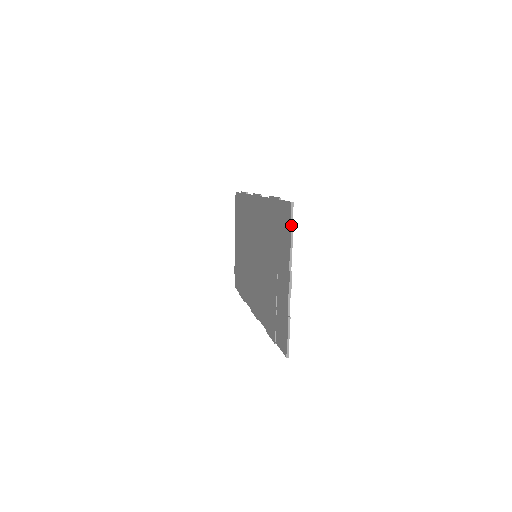
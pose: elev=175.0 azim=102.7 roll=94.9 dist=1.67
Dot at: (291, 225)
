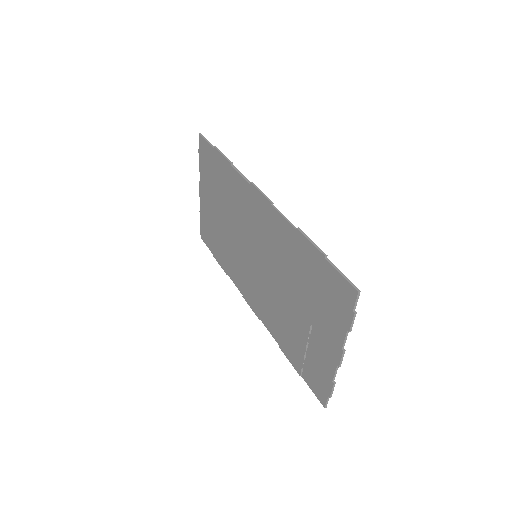
Dot at: (354, 314)
